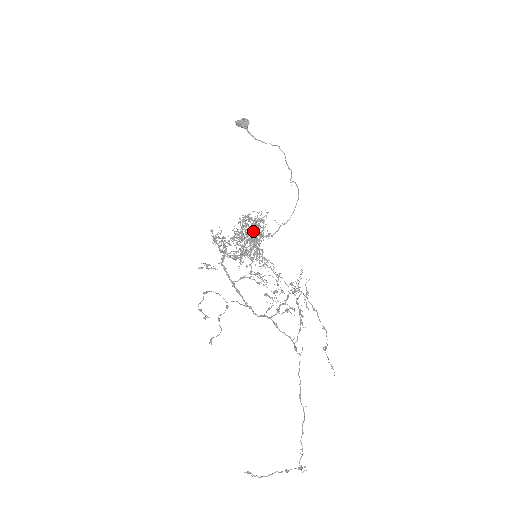
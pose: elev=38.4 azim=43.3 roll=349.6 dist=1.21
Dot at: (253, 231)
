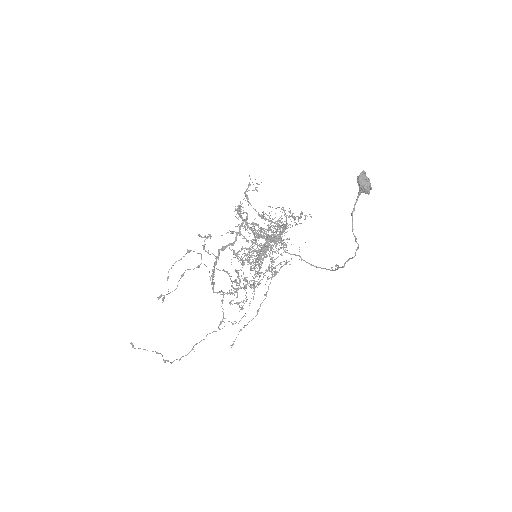
Dot at: (279, 225)
